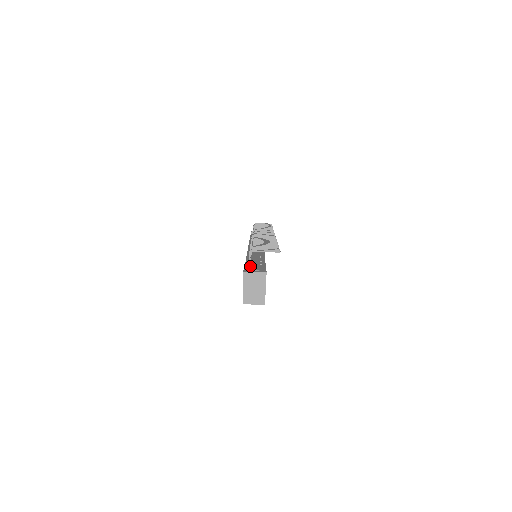
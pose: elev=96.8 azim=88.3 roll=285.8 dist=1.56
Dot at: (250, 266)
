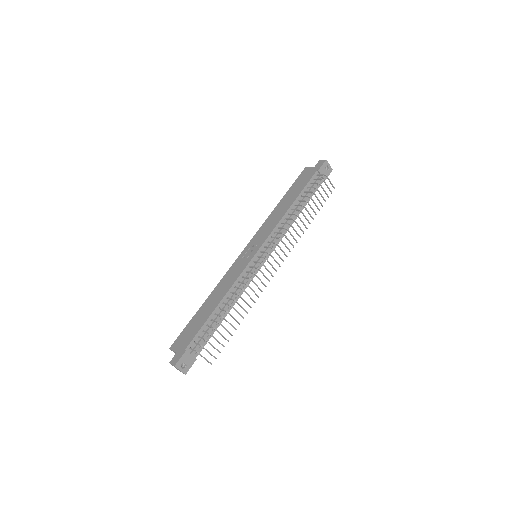
Dot at: (197, 339)
